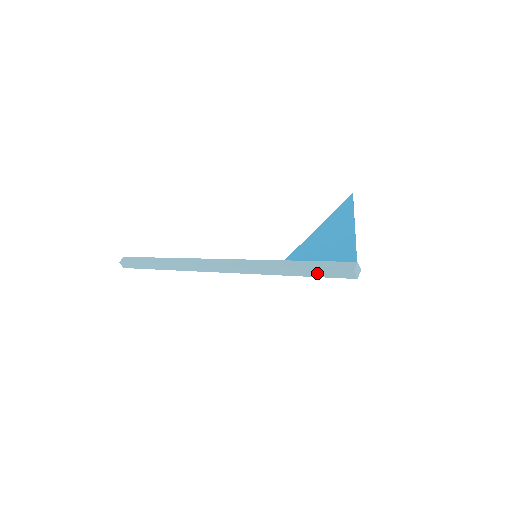
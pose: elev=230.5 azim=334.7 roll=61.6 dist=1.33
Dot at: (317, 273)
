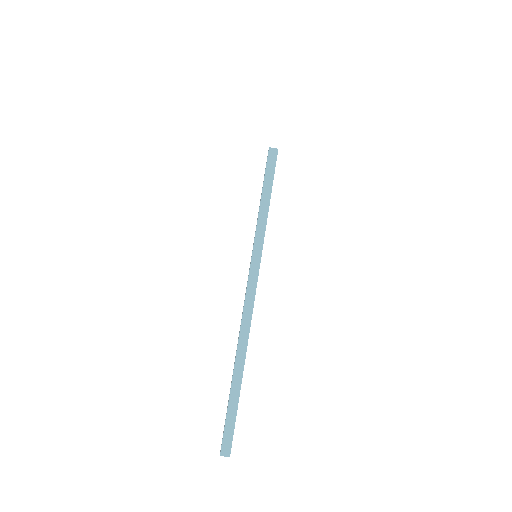
Dot at: (268, 181)
